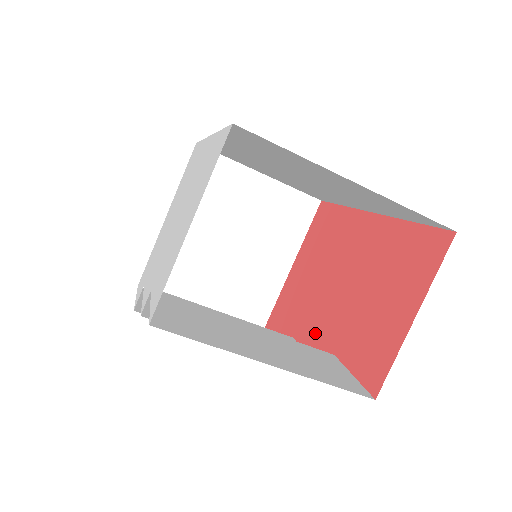
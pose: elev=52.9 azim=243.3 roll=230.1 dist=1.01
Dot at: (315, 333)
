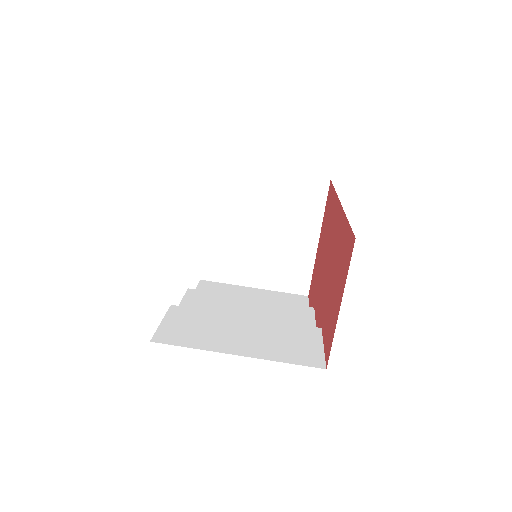
Dot at: (319, 307)
